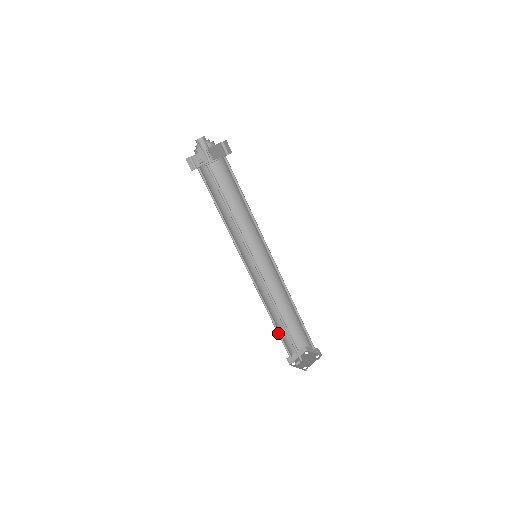
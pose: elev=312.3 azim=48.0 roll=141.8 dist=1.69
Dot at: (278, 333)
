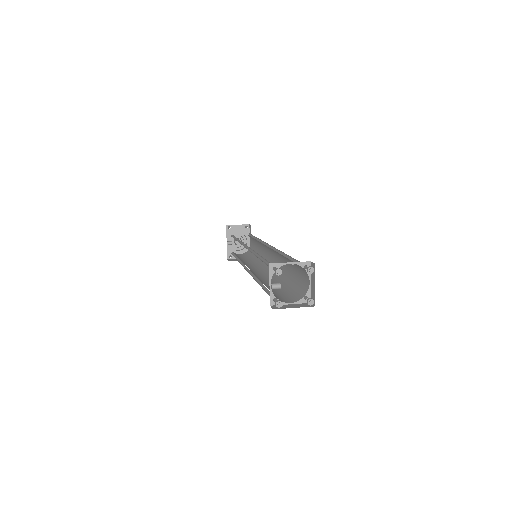
Dot at: (265, 291)
